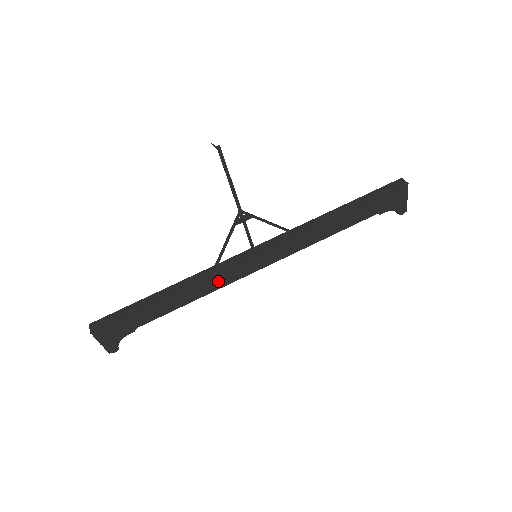
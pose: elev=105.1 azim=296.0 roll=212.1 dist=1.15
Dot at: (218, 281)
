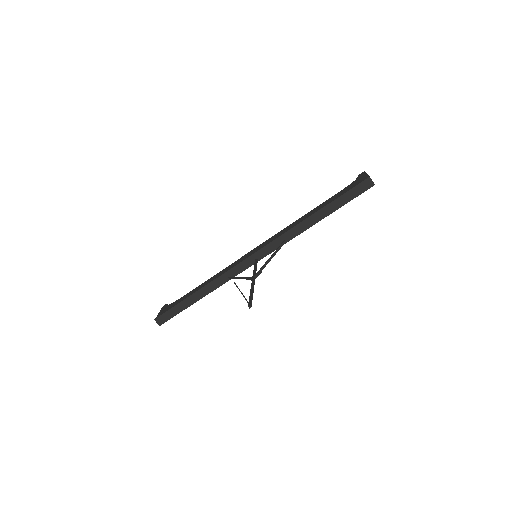
Dot at: occluded
